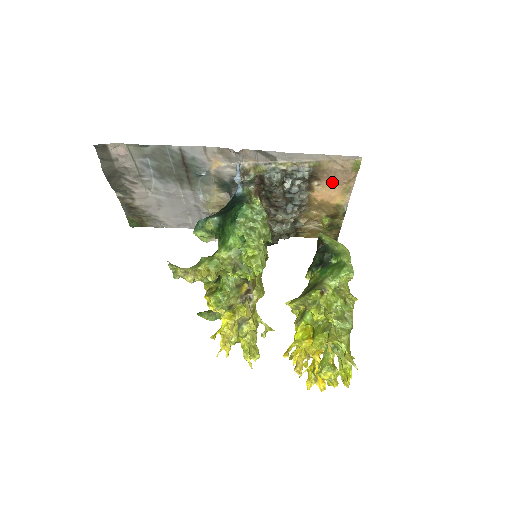
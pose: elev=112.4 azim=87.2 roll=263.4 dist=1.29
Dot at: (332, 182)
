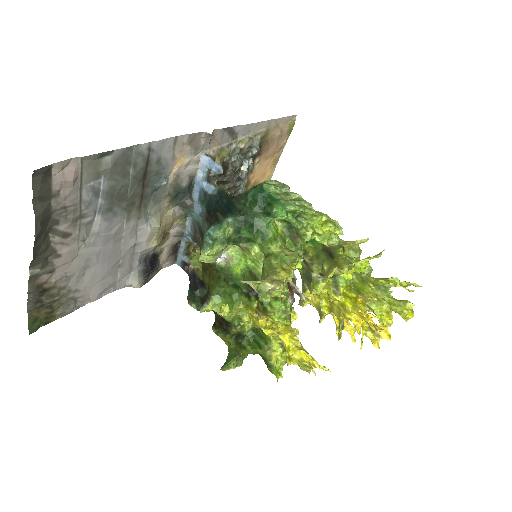
Dot at: (268, 155)
